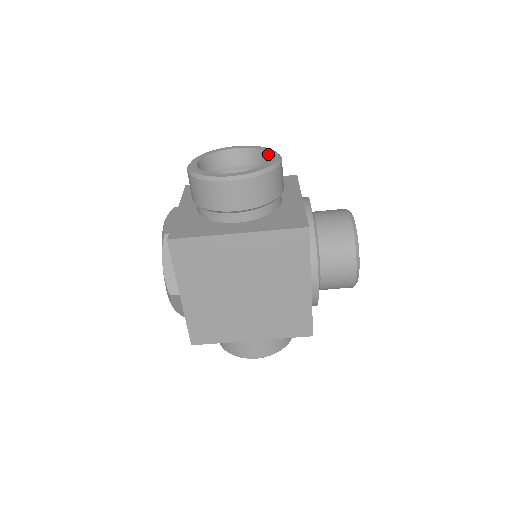
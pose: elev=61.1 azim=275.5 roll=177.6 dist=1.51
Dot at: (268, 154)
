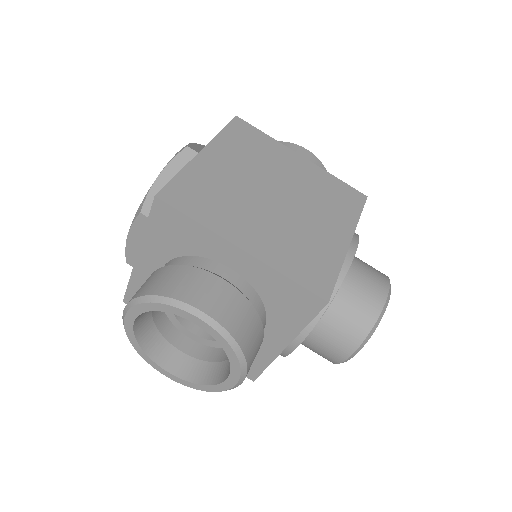
Dot at: occluded
